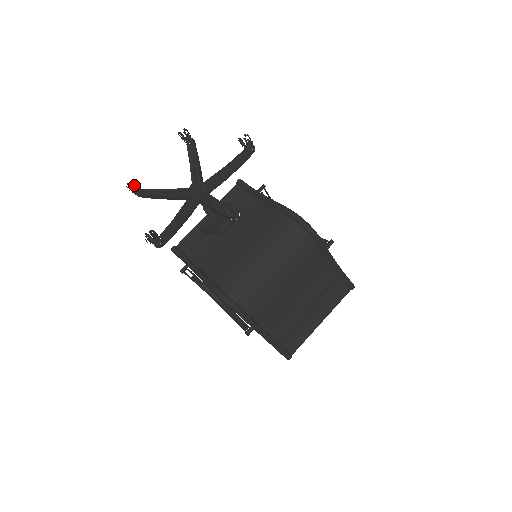
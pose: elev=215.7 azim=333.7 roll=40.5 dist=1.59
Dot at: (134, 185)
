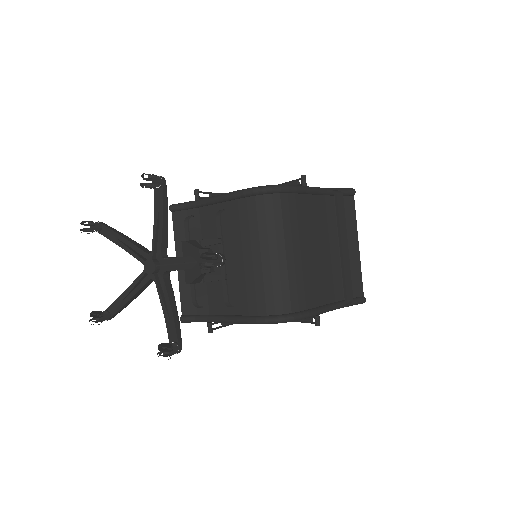
Dot at: (96, 316)
